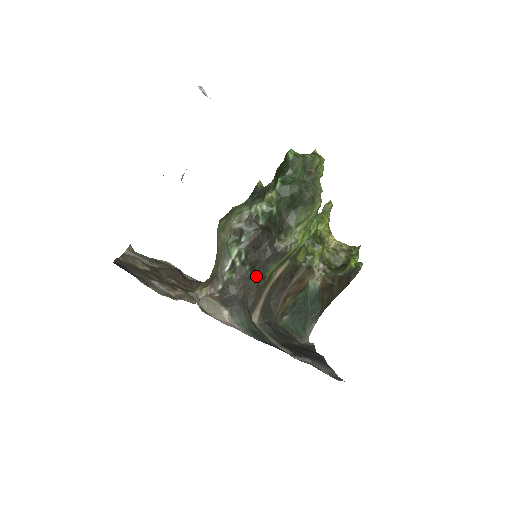
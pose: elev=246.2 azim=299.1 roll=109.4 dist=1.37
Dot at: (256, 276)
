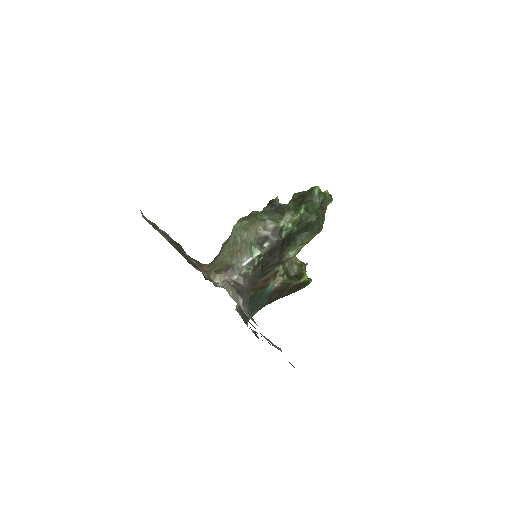
Dot at: occluded
